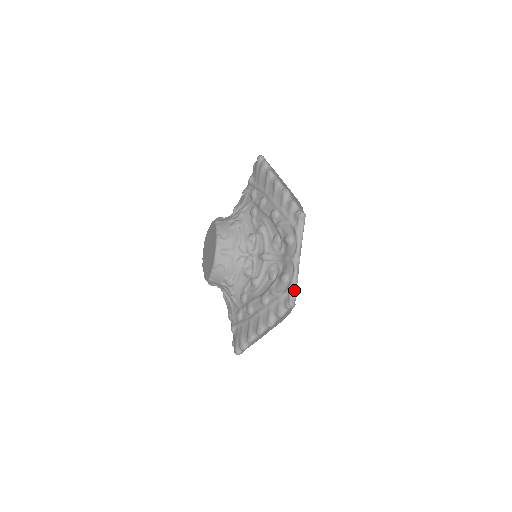
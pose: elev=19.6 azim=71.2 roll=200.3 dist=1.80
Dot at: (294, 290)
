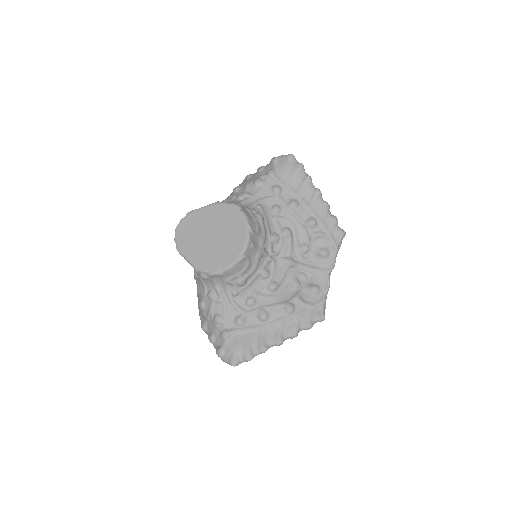
Dot at: (325, 304)
